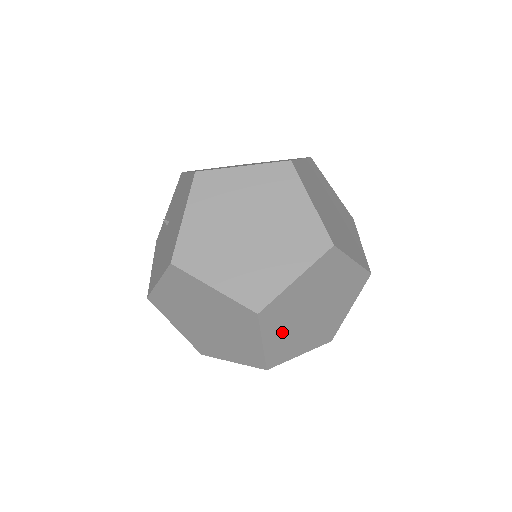
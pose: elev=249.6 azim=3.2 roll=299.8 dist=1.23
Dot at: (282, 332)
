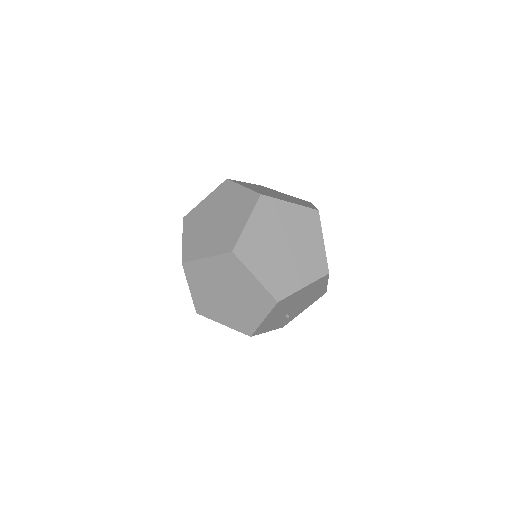
Dot at: (267, 266)
